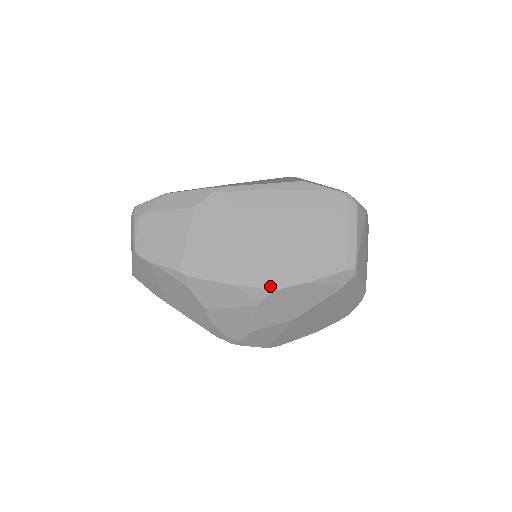
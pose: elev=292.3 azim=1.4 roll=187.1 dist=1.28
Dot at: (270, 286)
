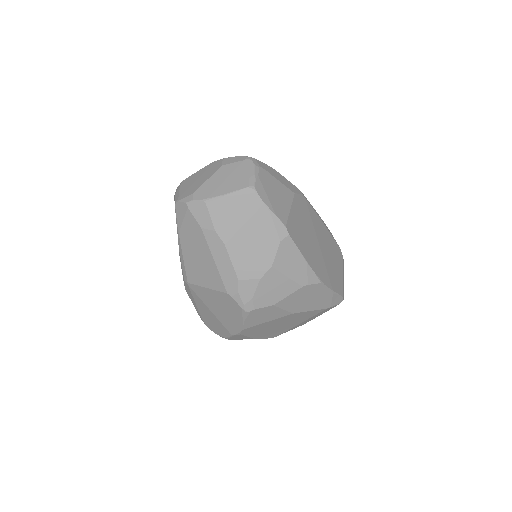
Dot at: (320, 278)
